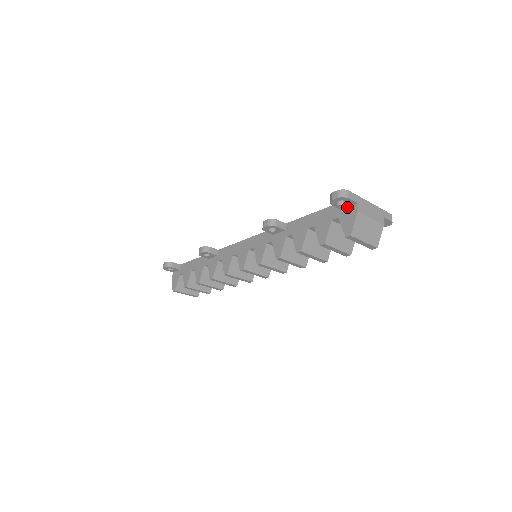
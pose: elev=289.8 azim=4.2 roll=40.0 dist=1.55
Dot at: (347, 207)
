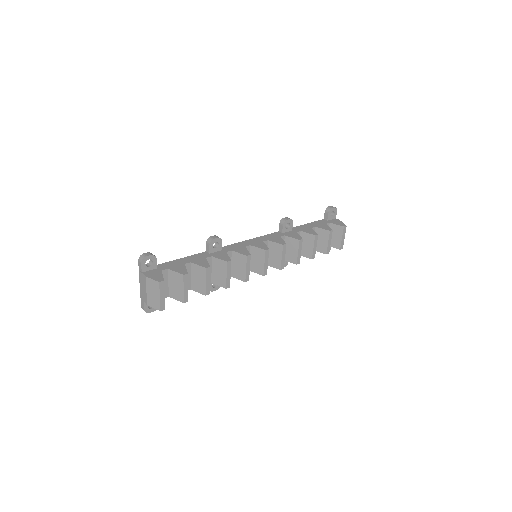
Dot at: (331, 219)
